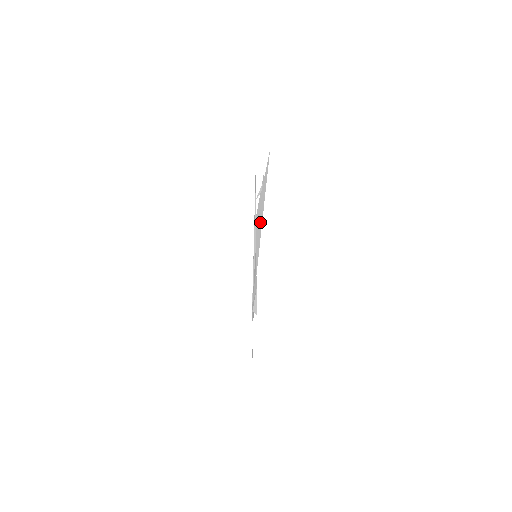
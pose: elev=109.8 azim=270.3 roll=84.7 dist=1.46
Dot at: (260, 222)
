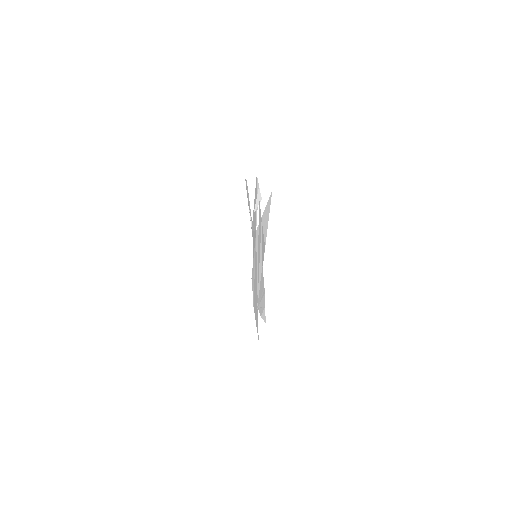
Dot at: occluded
